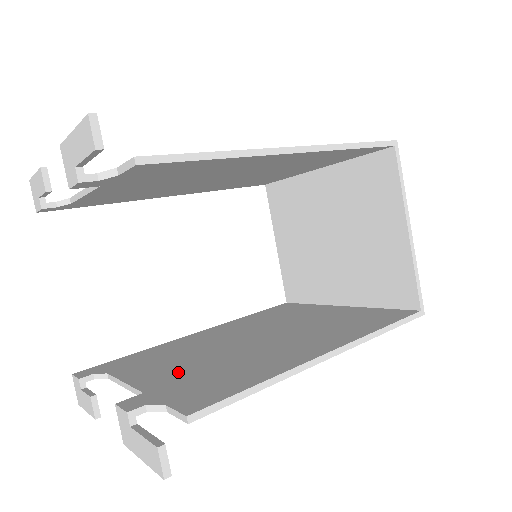
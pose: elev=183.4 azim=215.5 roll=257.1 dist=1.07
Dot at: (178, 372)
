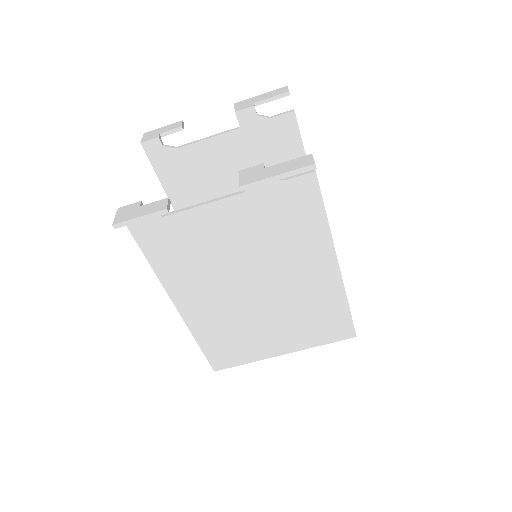
Dot at: (242, 223)
